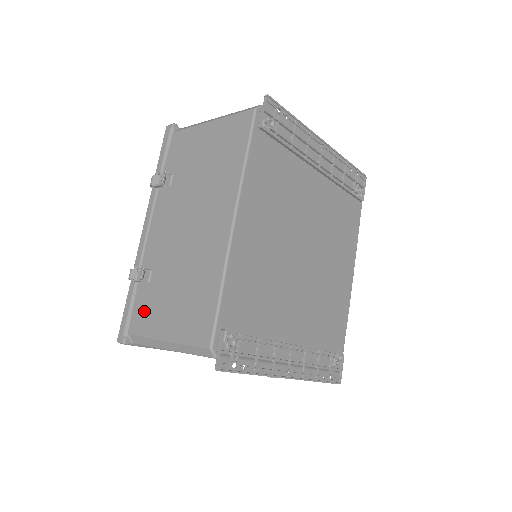
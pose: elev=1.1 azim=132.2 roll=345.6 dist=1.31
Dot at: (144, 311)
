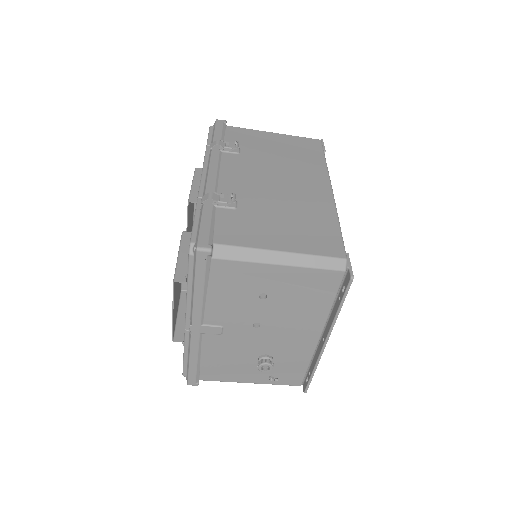
Dot at: (237, 228)
